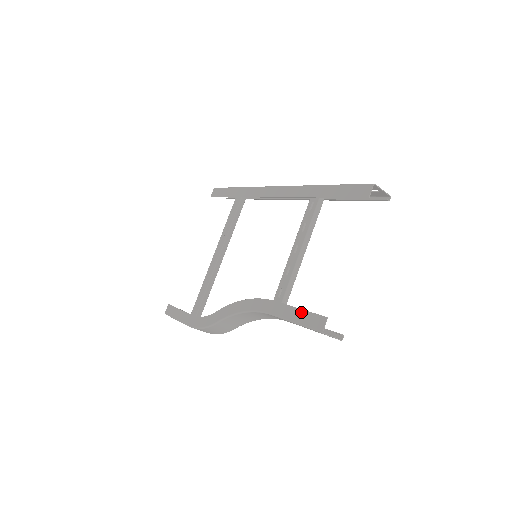
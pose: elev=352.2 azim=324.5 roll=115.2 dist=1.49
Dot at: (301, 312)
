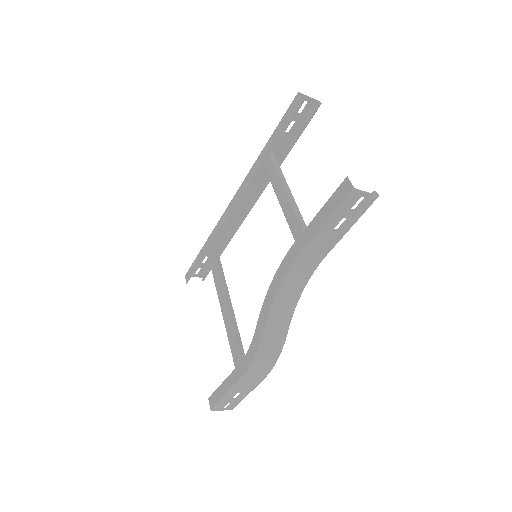
Dot at: (324, 208)
